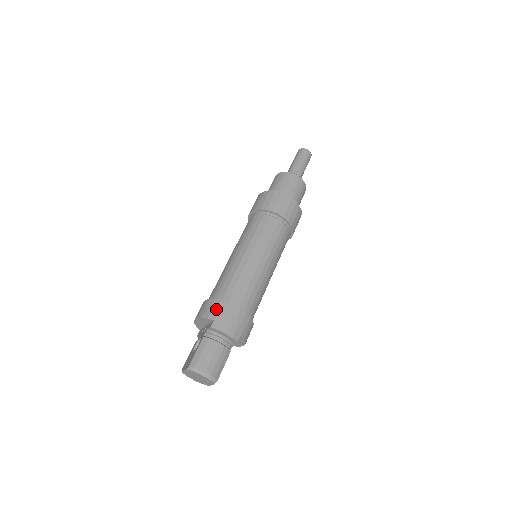
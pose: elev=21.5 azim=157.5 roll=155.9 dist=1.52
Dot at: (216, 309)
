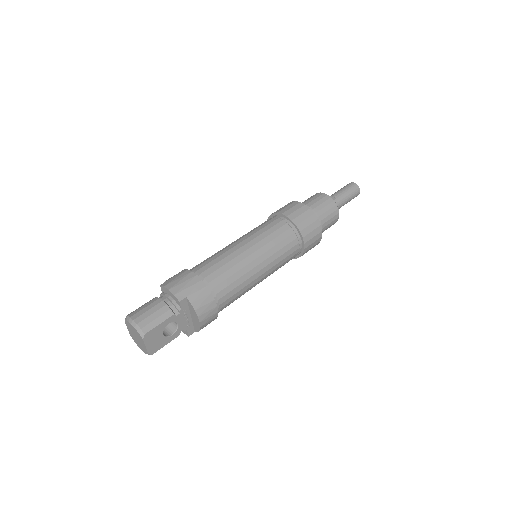
Dot at: occluded
